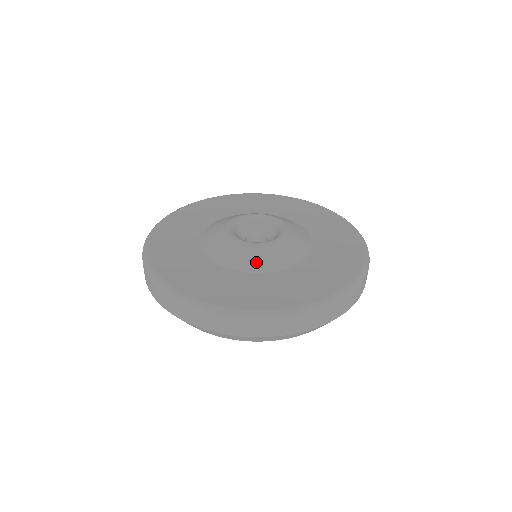
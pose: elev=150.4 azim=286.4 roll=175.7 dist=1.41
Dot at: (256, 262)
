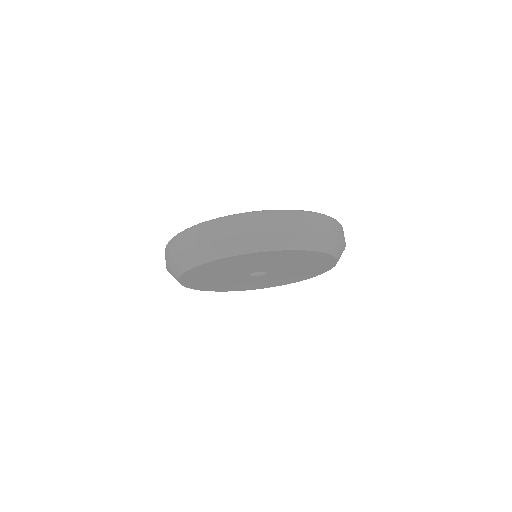
Dot at: occluded
